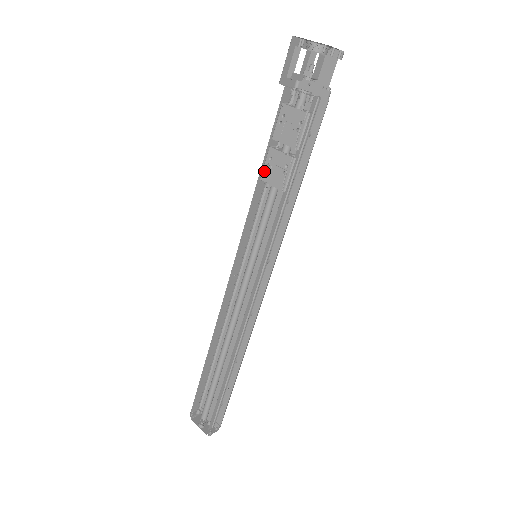
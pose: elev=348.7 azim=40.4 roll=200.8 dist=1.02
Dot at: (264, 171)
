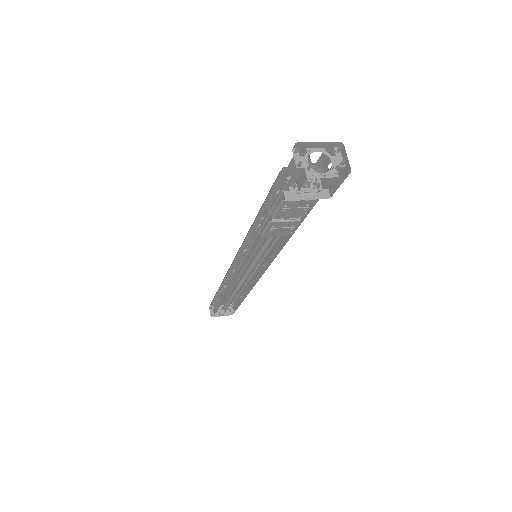
Dot at: (267, 234)
